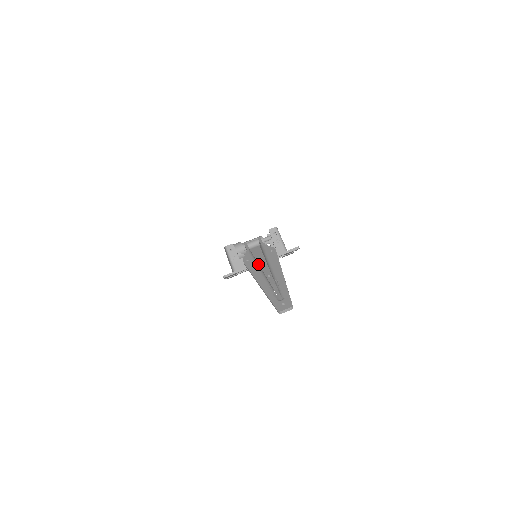
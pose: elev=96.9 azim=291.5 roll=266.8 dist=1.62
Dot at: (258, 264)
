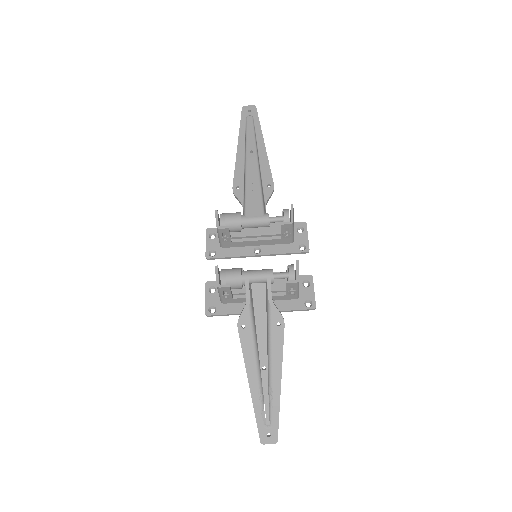
Dot at: (256, 340)
